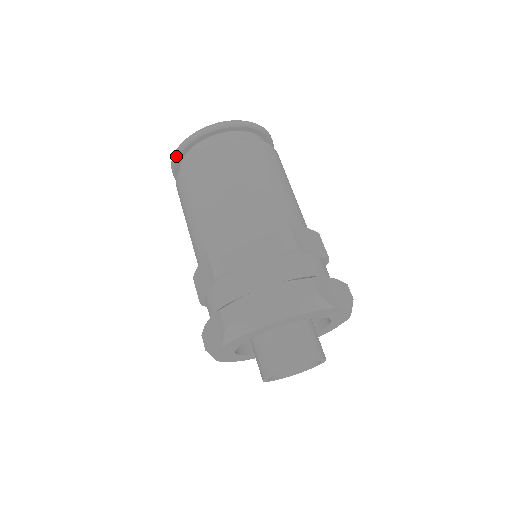
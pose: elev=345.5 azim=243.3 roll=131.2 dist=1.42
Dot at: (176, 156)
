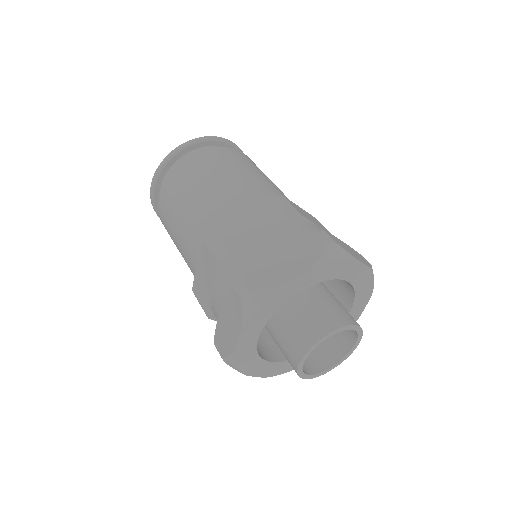
Dot at: (154, 181)
